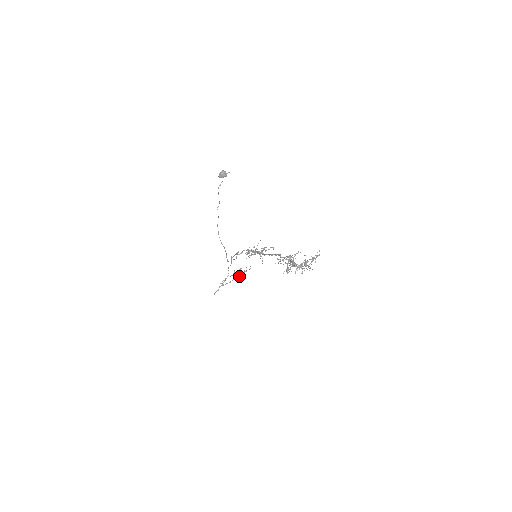
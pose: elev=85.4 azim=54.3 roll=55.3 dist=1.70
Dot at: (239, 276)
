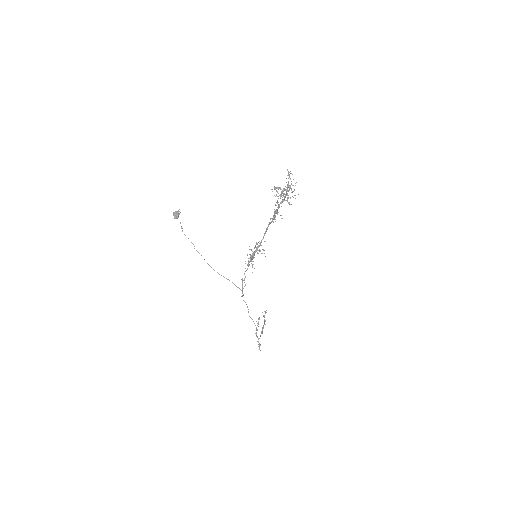
Dot at: (264, 322)
